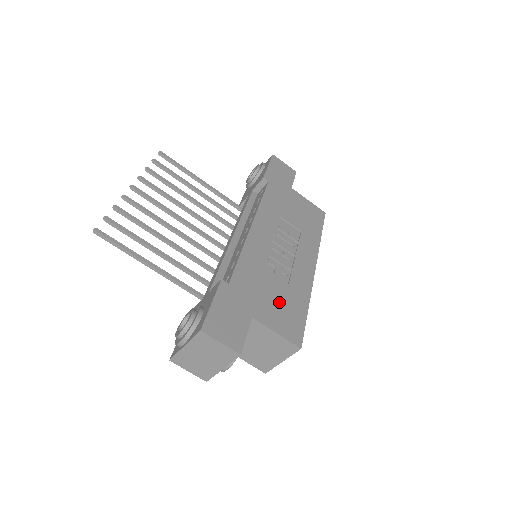
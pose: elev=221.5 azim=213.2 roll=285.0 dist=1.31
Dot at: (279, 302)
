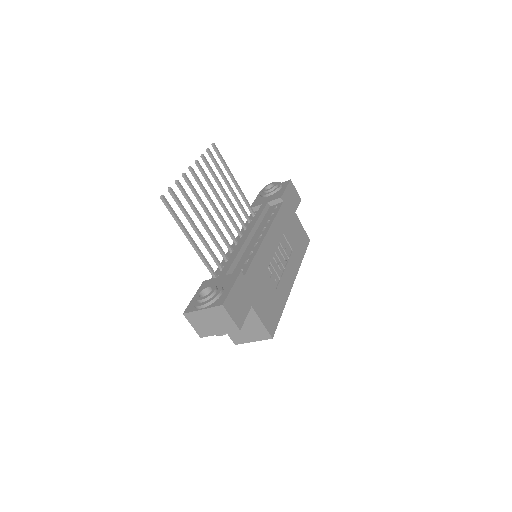
Dot at: (268, 300)
